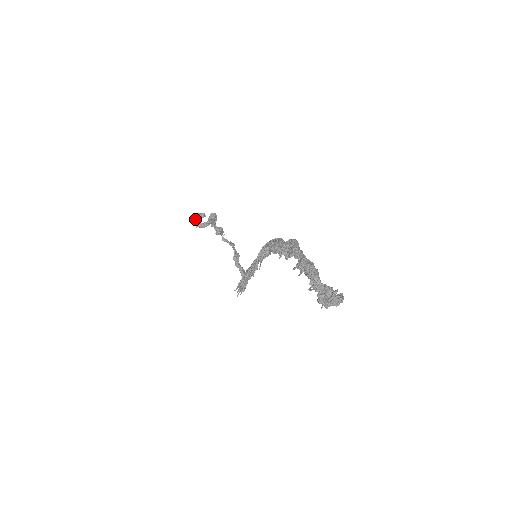
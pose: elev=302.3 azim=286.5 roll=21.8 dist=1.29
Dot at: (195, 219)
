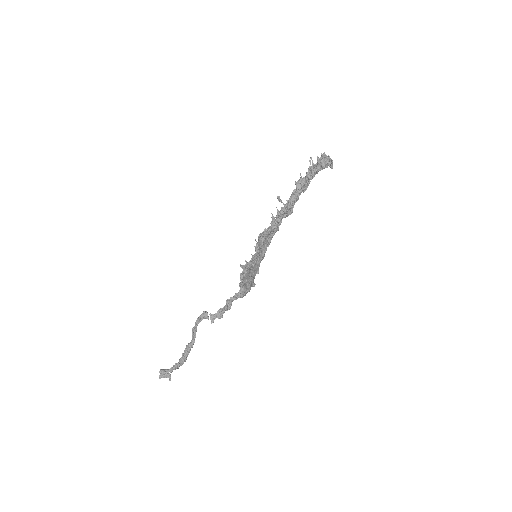
Dot at: (162, 371)
